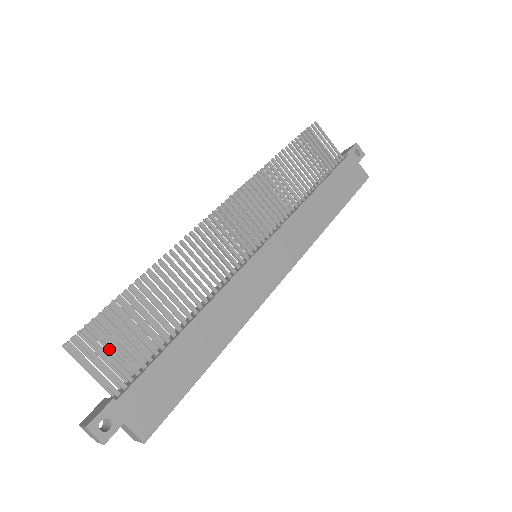
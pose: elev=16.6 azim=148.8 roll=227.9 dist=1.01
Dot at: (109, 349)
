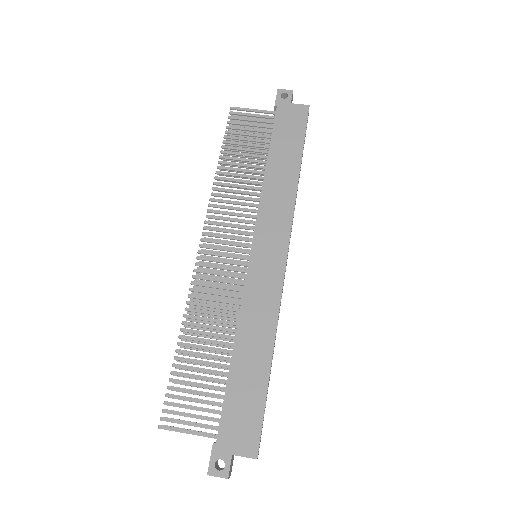
Dot at: occluded
